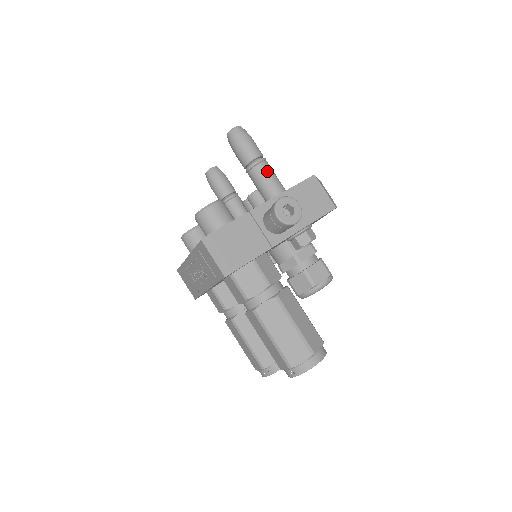
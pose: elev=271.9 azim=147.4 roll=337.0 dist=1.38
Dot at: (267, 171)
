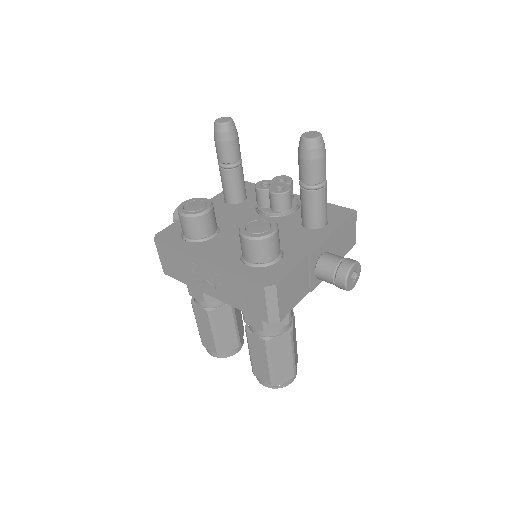
Dot at: (325, 198)
